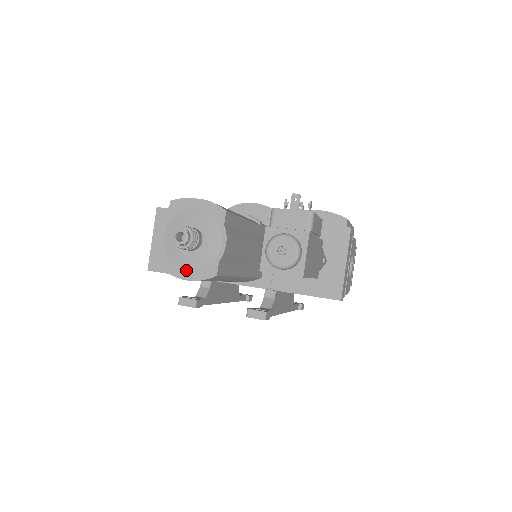
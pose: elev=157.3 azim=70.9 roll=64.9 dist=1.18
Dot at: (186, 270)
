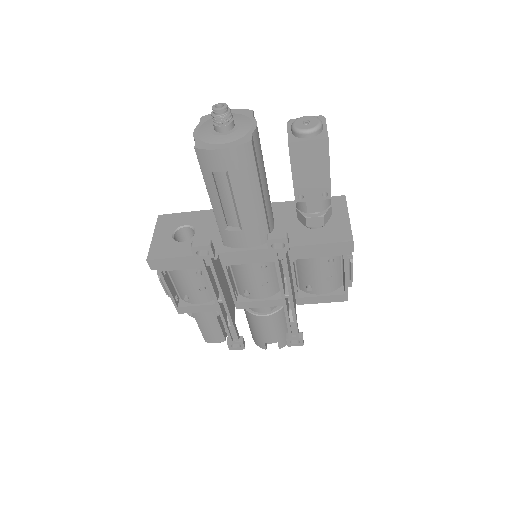
Dot at: (221, 144)
